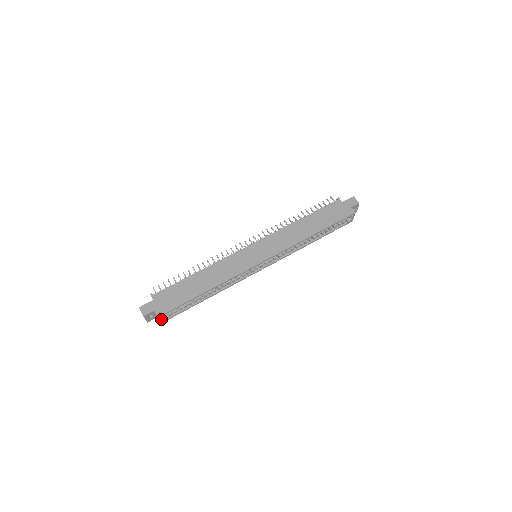
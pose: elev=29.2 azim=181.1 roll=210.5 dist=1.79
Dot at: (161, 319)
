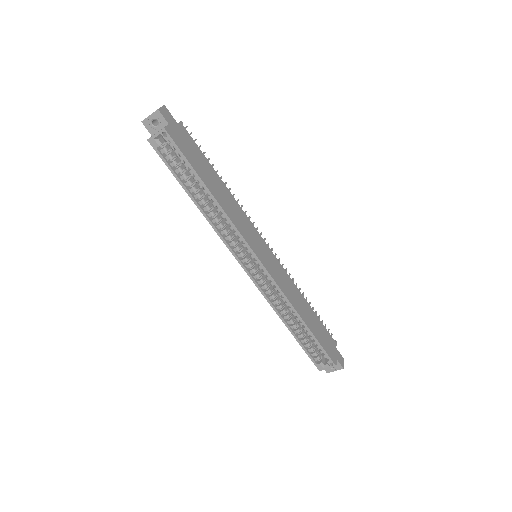
Dot at: (157, 136)
